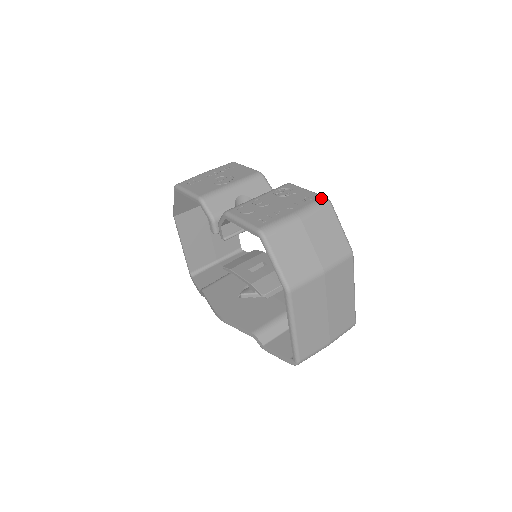
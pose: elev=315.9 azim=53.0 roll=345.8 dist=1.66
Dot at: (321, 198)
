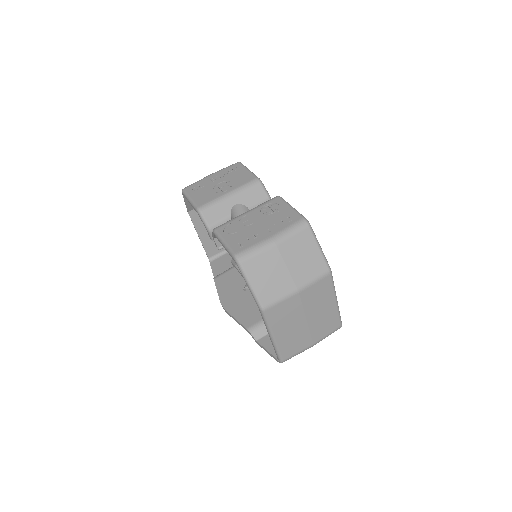
Dot at: (300, 220)
